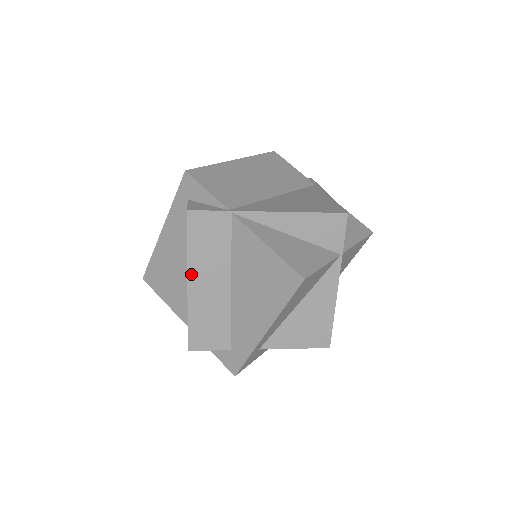
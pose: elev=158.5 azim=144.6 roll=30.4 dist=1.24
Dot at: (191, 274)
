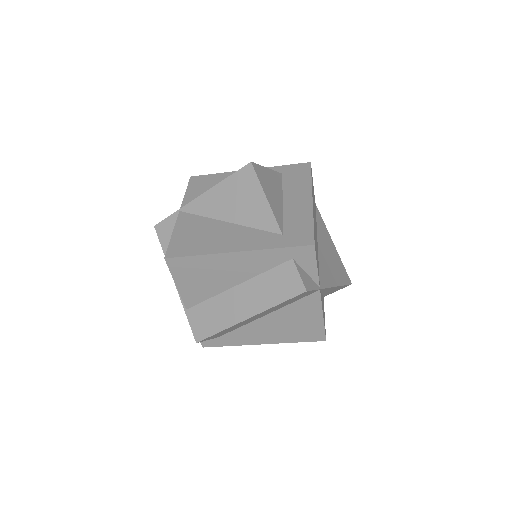
Dot at: (258, 314)
